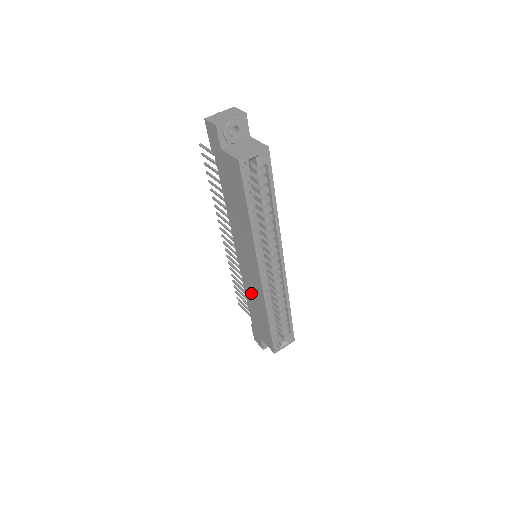
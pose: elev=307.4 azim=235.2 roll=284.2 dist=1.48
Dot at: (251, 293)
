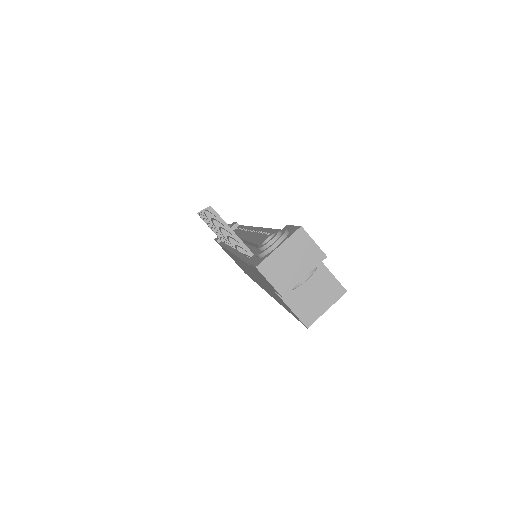
Dot at: occluded
